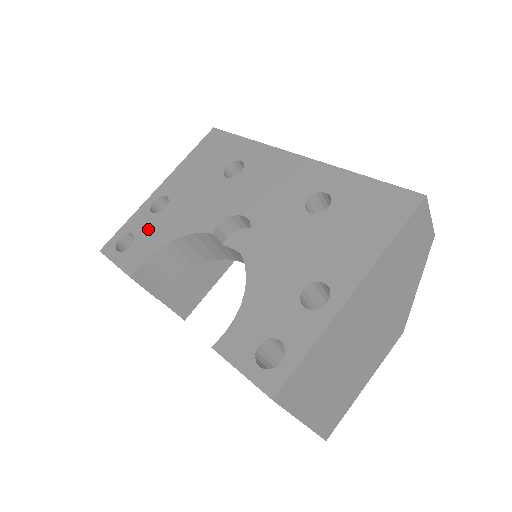
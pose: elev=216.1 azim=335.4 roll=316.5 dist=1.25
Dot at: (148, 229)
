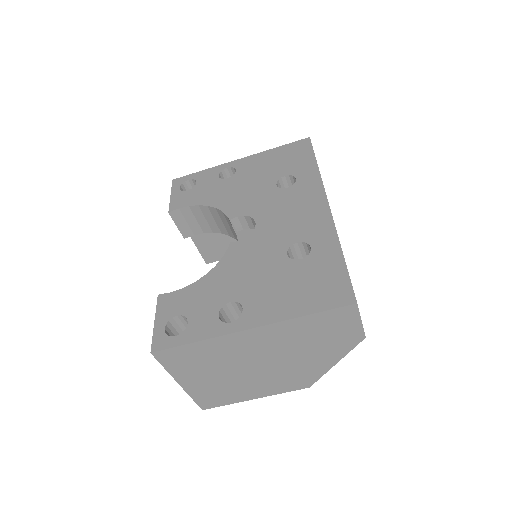
Dot at: (206, 186)
